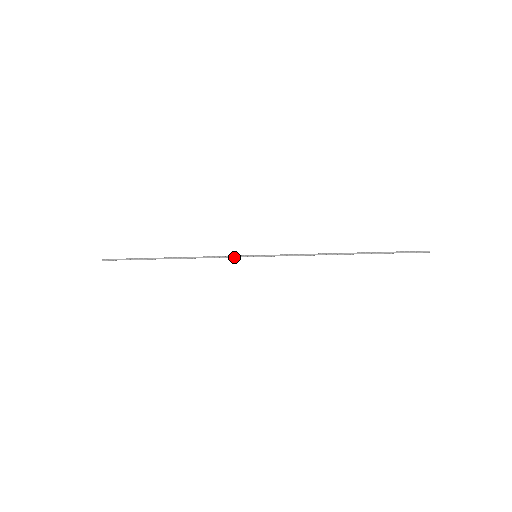
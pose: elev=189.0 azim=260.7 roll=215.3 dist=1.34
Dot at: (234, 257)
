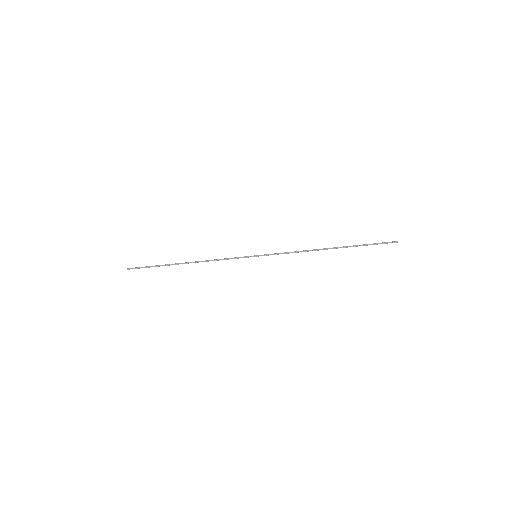
Dot at: (238, 258)
